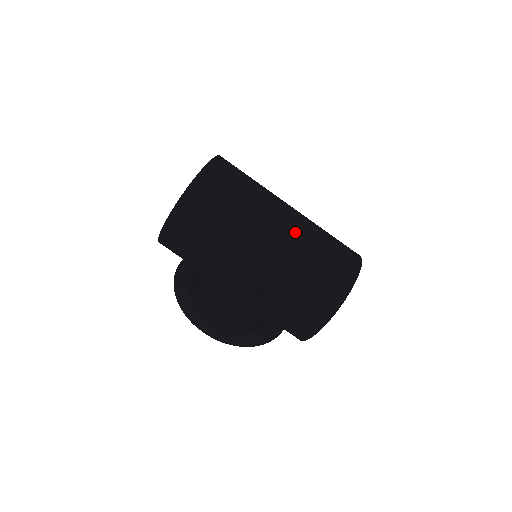
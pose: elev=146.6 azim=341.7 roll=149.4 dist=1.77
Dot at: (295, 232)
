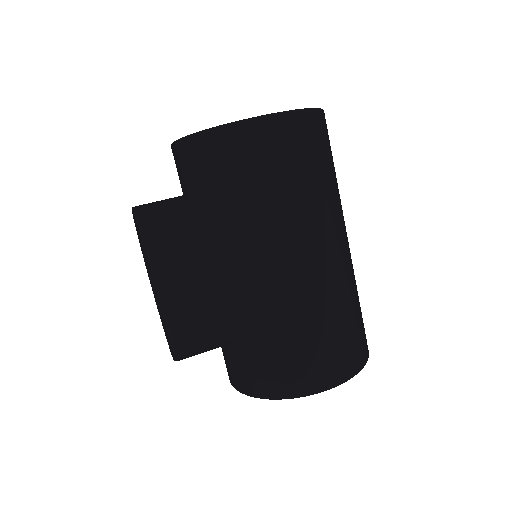
Dot at: (282, 290)
